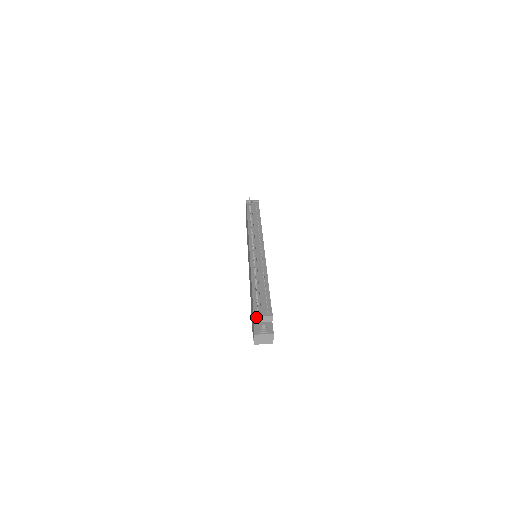
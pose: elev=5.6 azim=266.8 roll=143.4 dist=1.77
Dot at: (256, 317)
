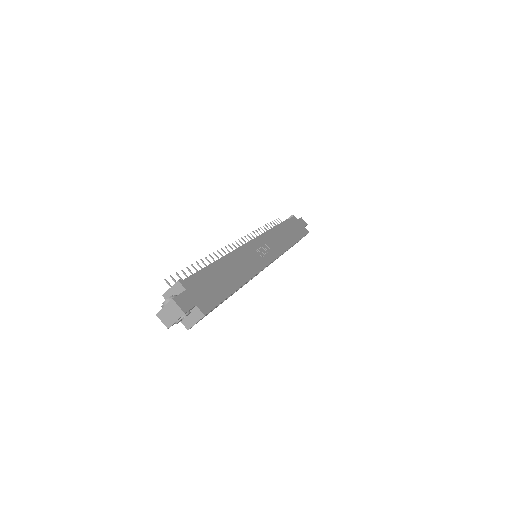
Dot at: (166, 296)
